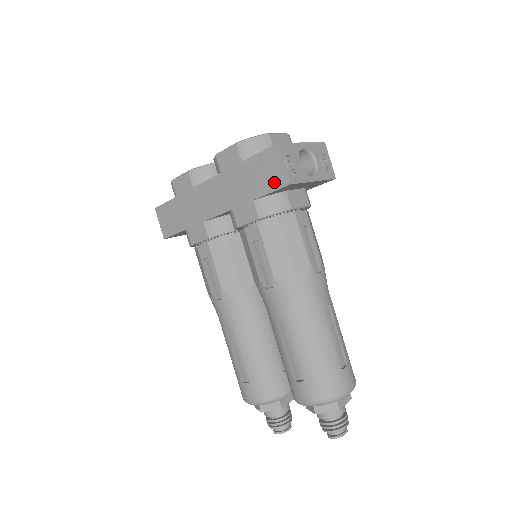
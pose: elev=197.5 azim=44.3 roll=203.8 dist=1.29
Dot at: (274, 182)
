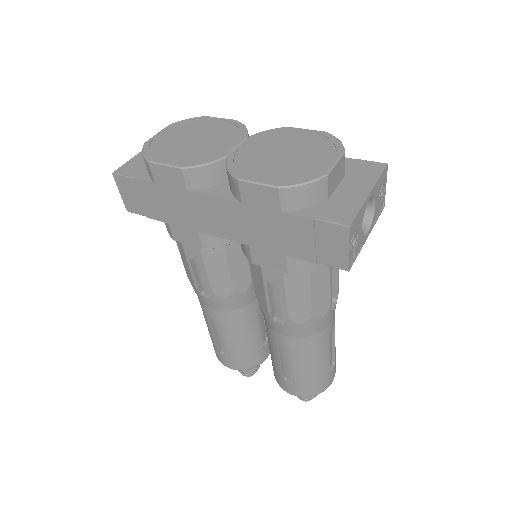
Dot at: (325, 257)
